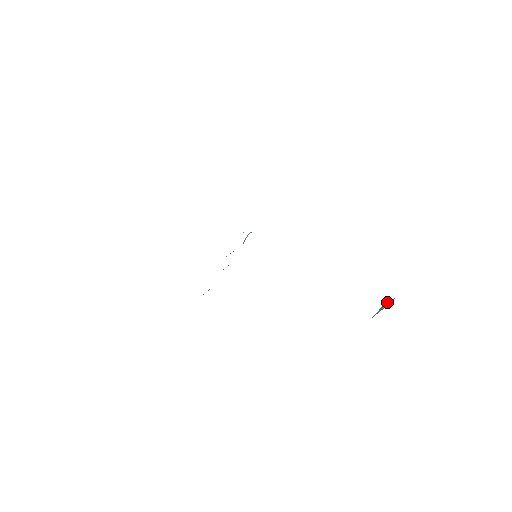
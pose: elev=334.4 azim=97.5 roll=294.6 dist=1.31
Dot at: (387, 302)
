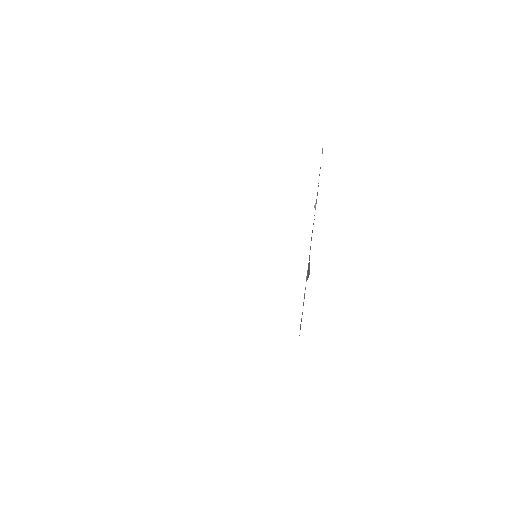
Dot at: occluded
